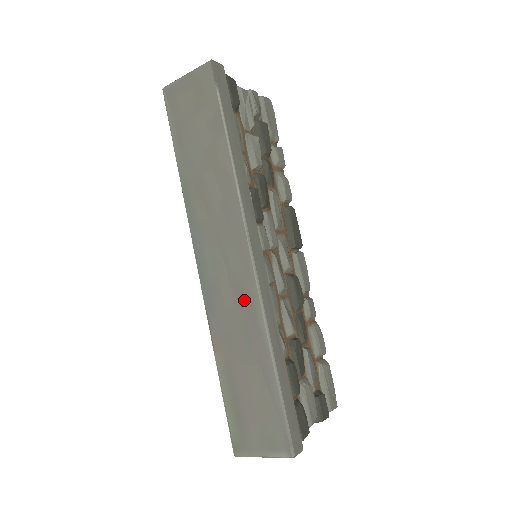
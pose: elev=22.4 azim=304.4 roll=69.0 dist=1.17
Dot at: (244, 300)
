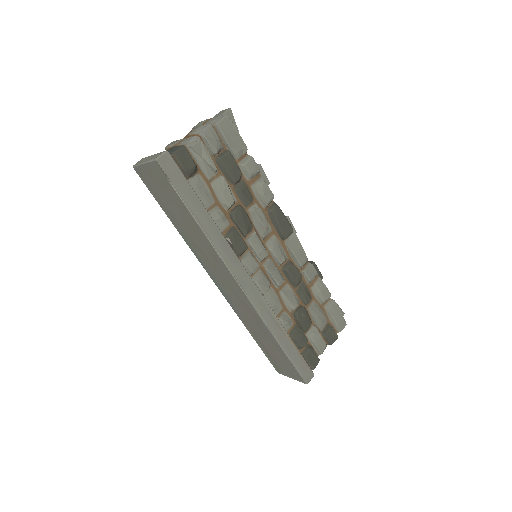
Dot at: (249, 310)
